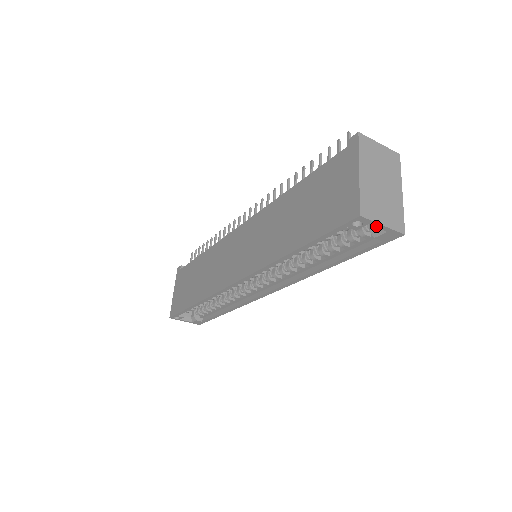
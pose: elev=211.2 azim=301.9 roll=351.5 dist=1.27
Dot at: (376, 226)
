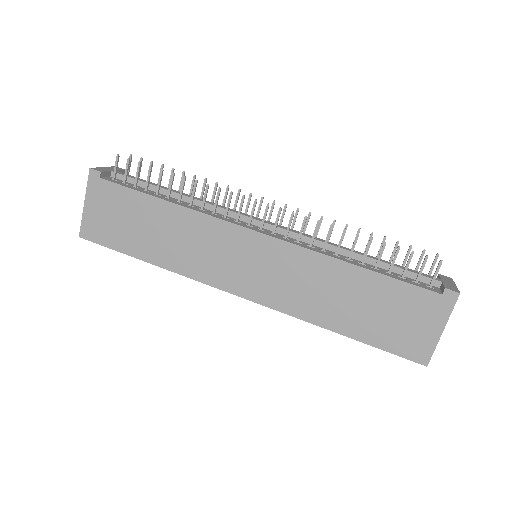
Dot at: occluded
